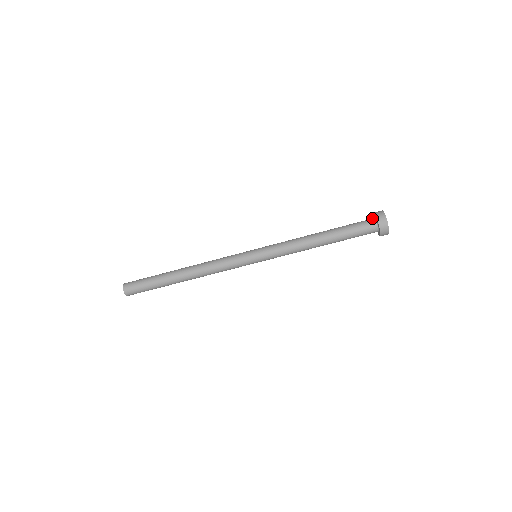
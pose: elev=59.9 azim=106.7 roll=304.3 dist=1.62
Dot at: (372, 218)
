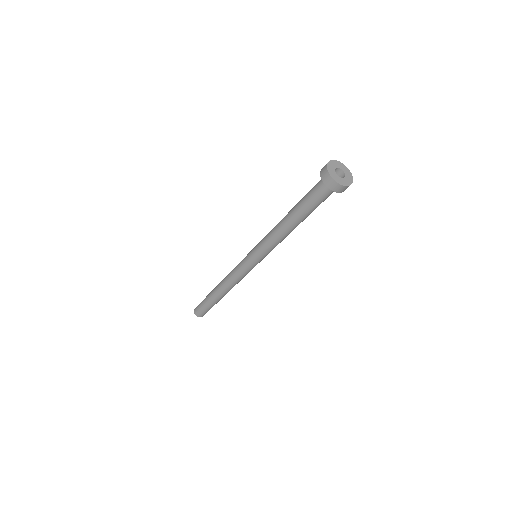
Dot at: occluded
